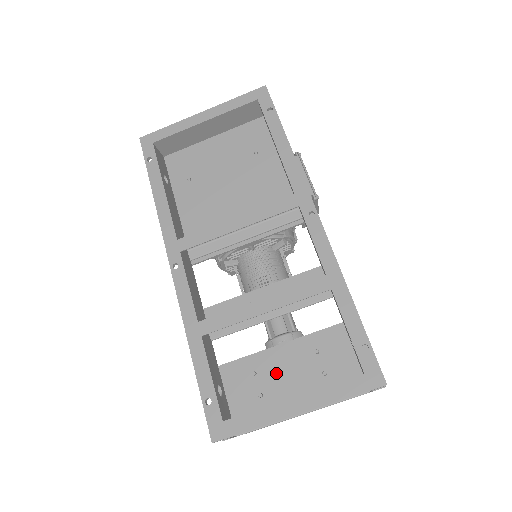
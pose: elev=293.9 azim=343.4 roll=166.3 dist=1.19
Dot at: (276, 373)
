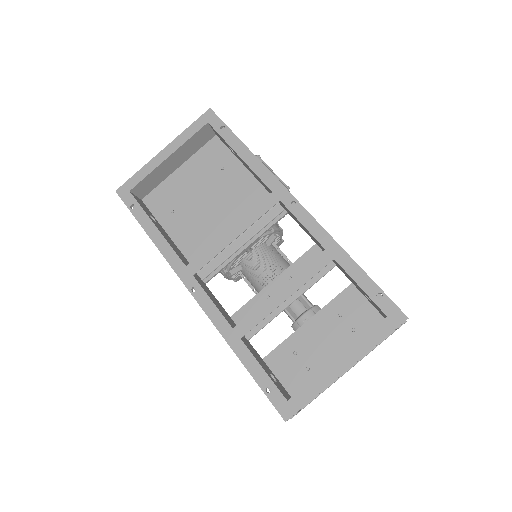
Dot at: (313, 346)
